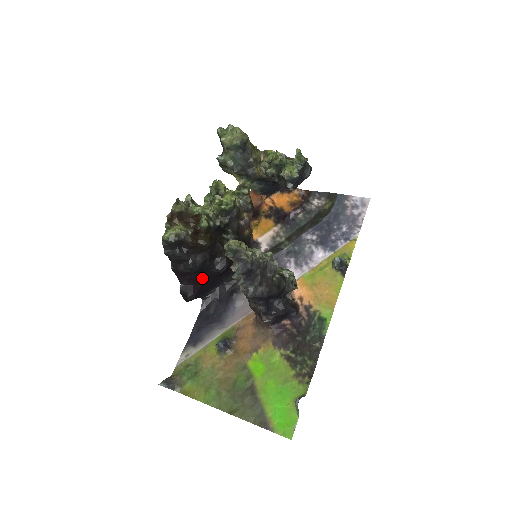
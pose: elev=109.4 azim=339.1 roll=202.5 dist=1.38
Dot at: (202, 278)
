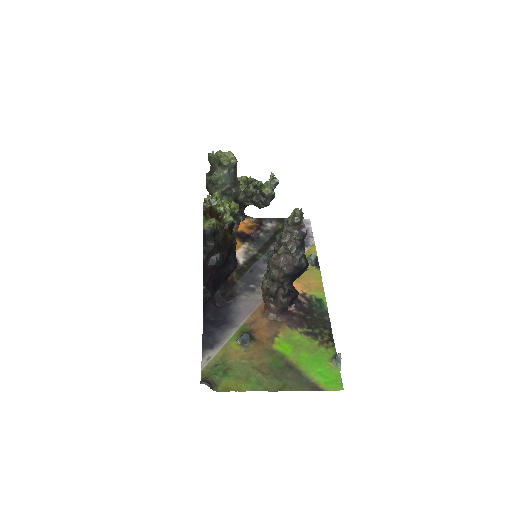
Dot at: (217, 277)
